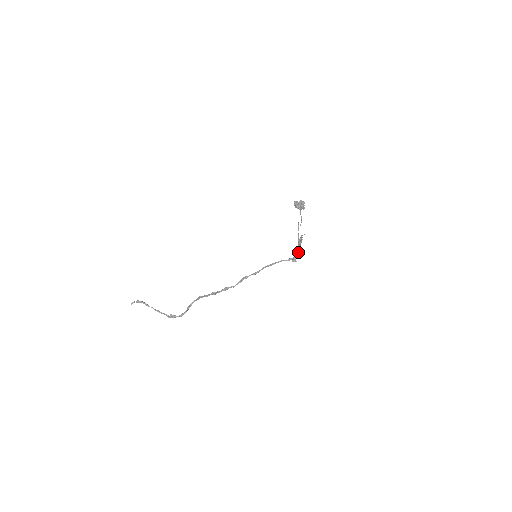
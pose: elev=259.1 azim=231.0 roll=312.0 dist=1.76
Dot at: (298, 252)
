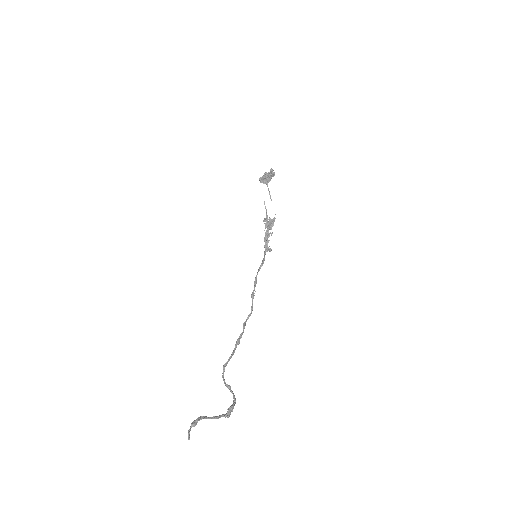
Dot at: (267, 240)
